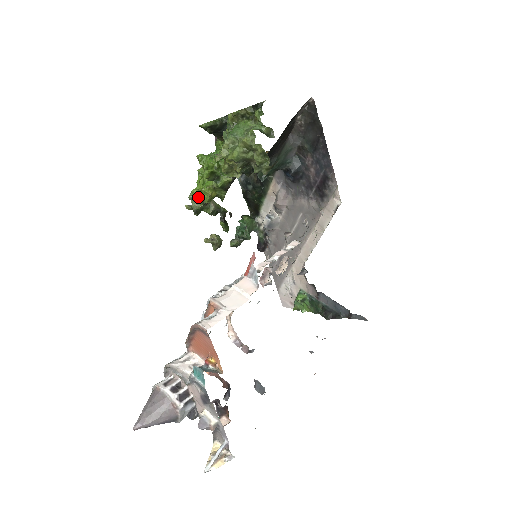
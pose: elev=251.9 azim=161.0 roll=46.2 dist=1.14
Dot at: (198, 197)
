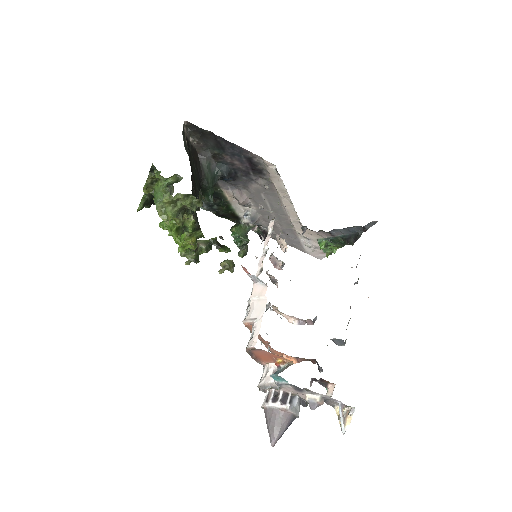
Dot at: (187, 250)
